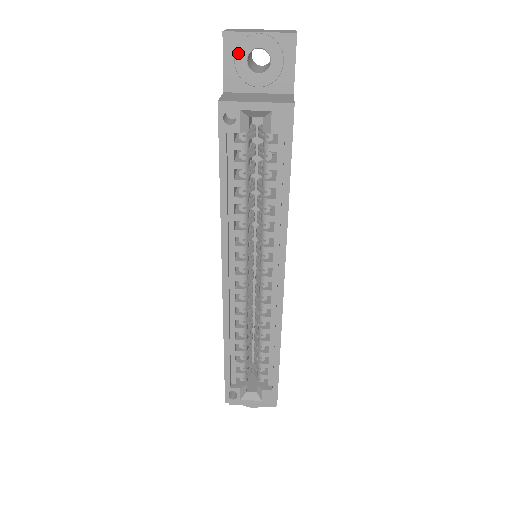
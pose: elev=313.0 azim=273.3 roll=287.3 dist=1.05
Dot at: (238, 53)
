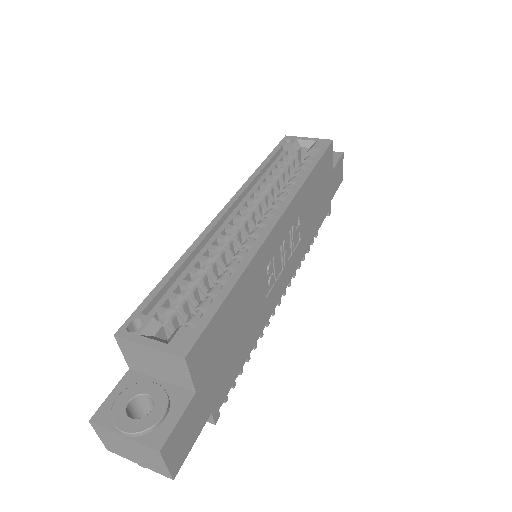
Dot at: occluded
